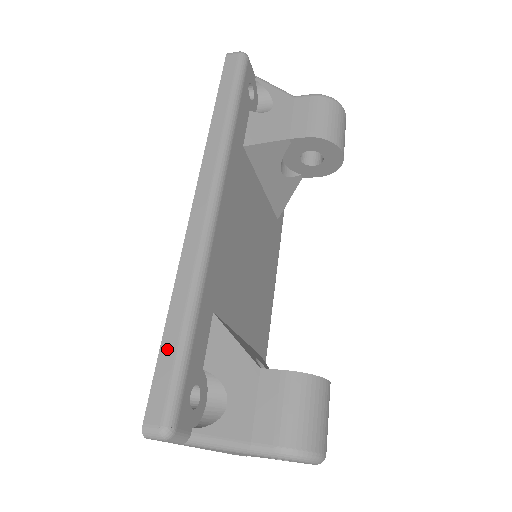
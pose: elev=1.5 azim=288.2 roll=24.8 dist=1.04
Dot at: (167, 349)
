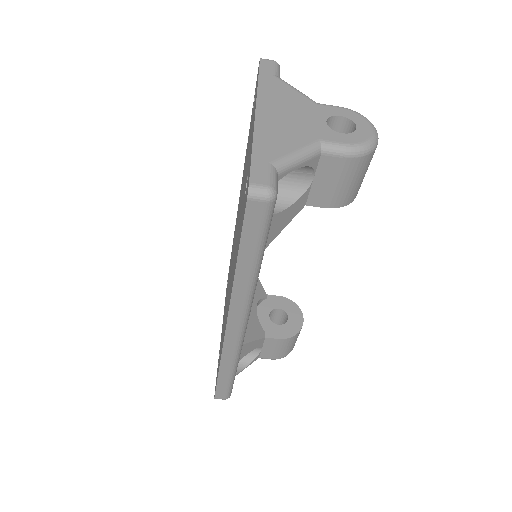
Dot at: occluded
